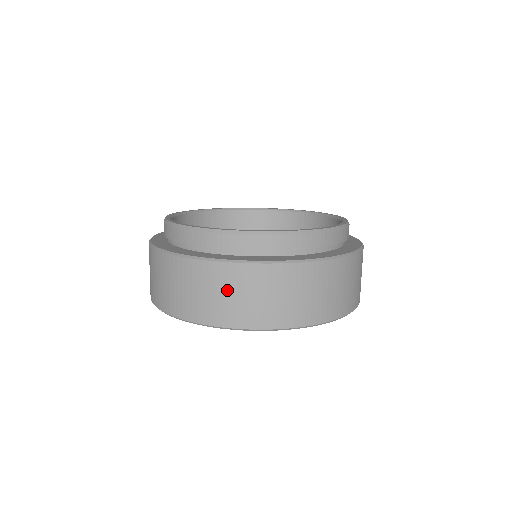
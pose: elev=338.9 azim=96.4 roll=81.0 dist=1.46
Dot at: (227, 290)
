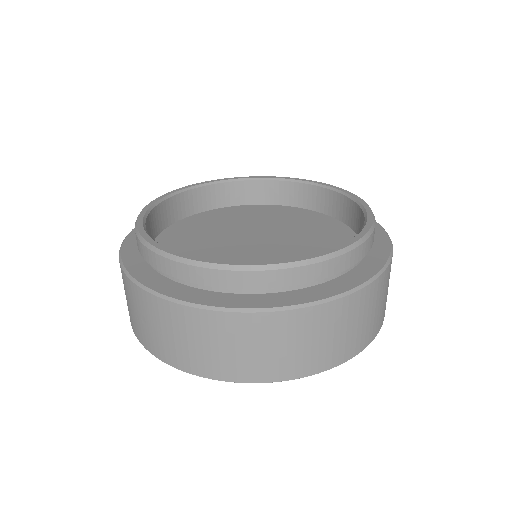
Dot at: (129, 300)
